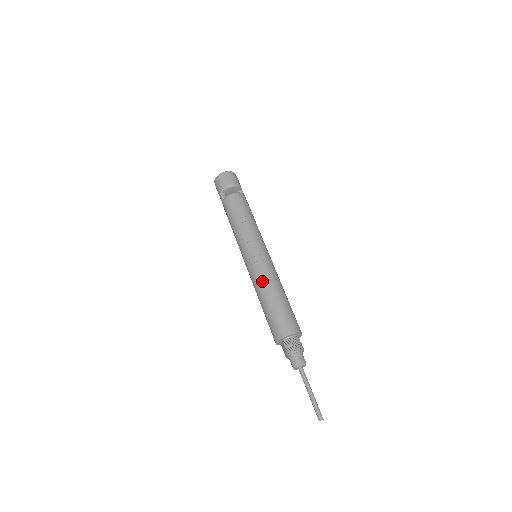
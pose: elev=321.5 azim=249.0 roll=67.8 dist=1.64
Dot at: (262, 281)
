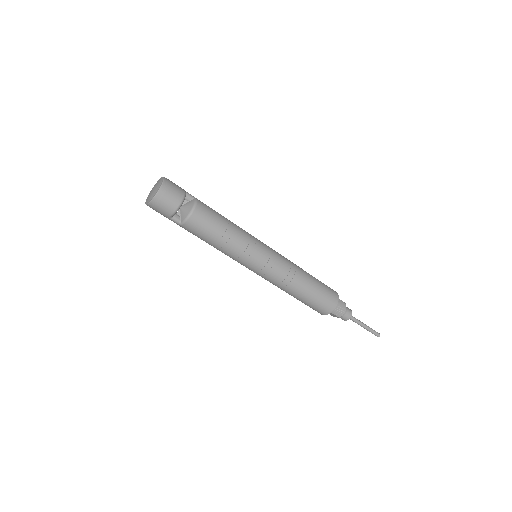
Dot at: (287, 282)
